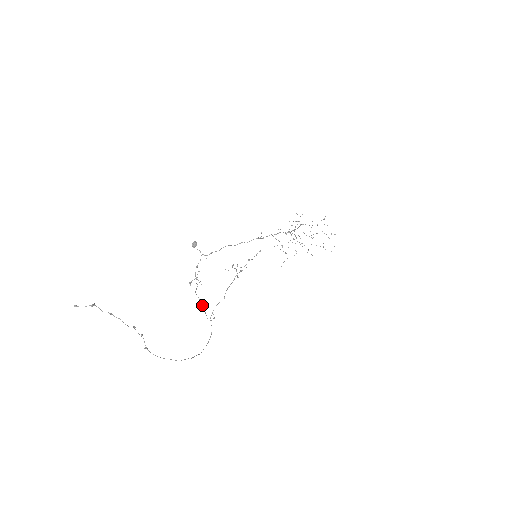
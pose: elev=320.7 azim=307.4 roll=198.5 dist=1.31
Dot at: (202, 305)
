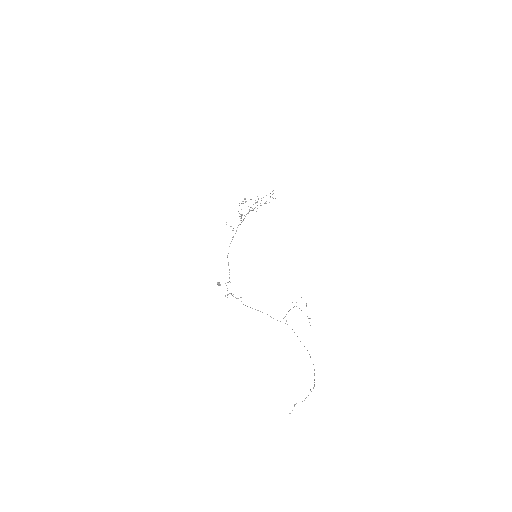
Dot at: occluded
